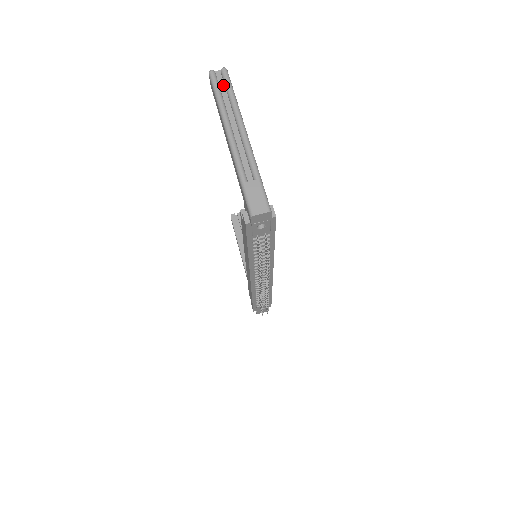
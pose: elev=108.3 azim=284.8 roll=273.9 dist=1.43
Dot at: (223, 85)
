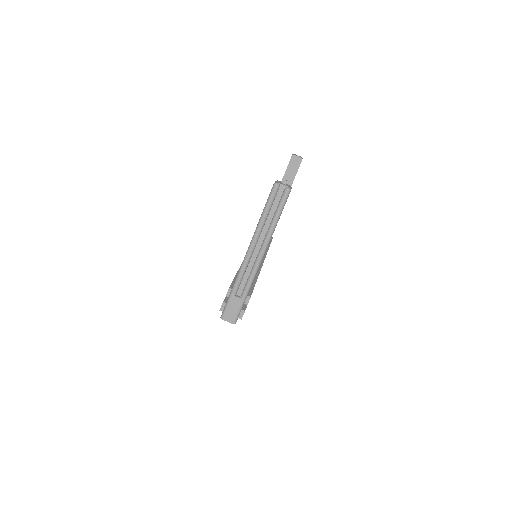
Dot at: (277, 203)
